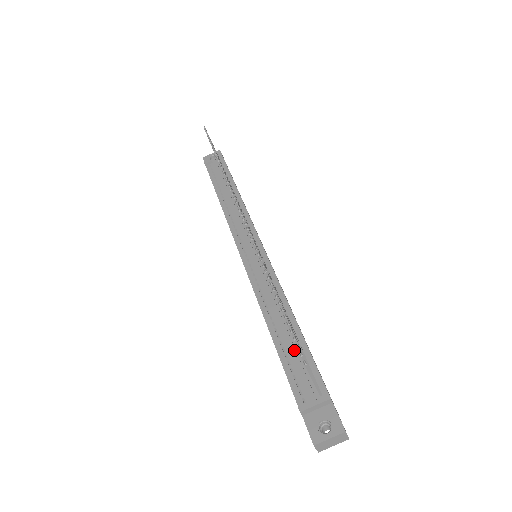
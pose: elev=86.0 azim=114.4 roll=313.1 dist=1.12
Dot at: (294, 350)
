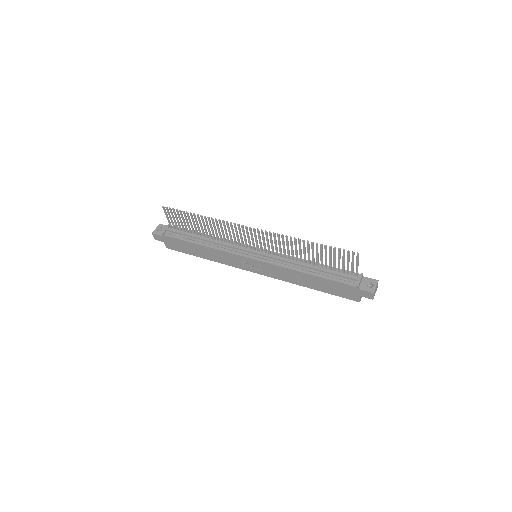
Dot at: (329, 270)
